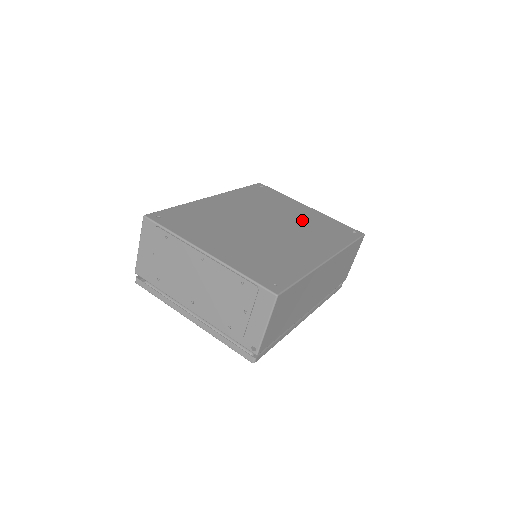
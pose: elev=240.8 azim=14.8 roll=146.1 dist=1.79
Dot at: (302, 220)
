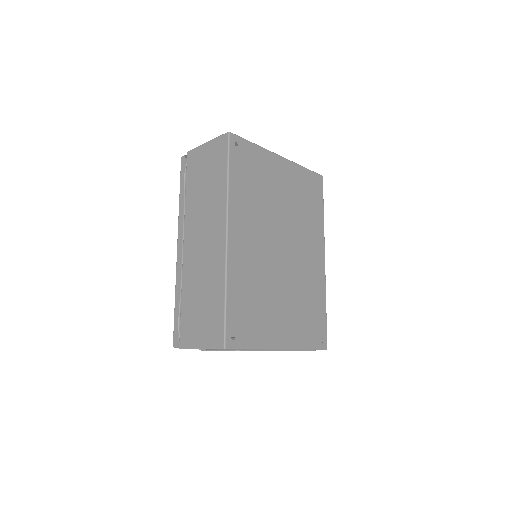
Dot at: (291, 201)
